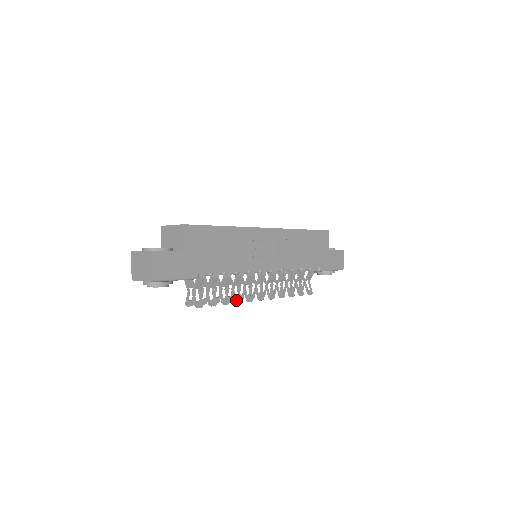
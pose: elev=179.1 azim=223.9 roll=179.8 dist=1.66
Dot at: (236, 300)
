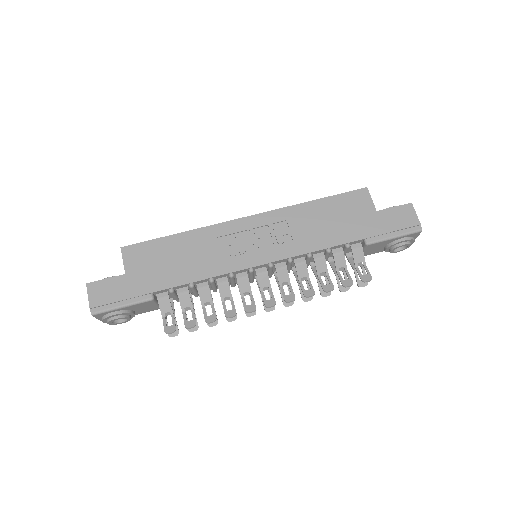
Dot at: (227, 314)
